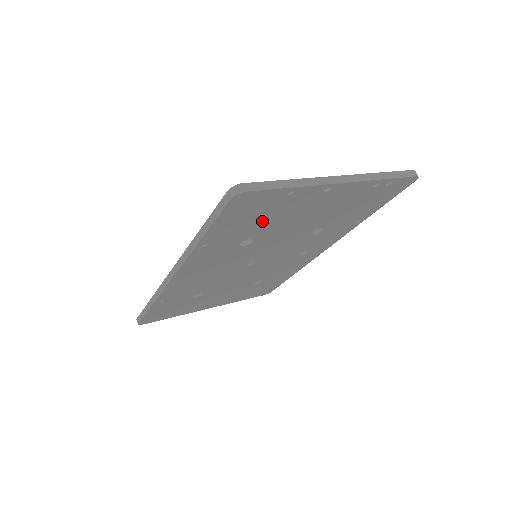
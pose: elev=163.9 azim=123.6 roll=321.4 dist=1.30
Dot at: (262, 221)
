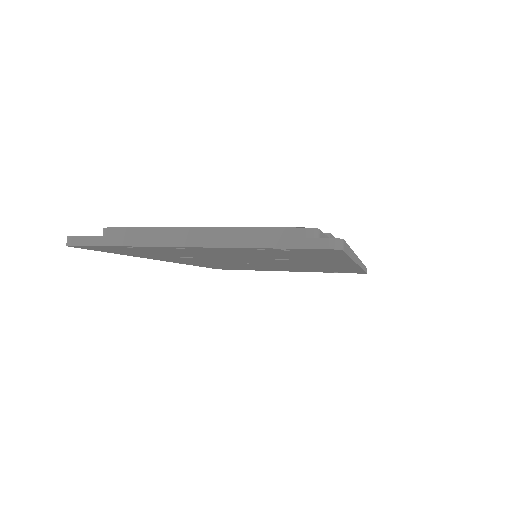
Dot at: (159, 253)
